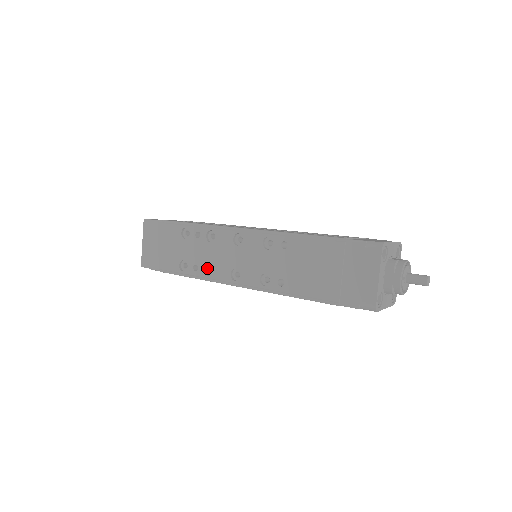
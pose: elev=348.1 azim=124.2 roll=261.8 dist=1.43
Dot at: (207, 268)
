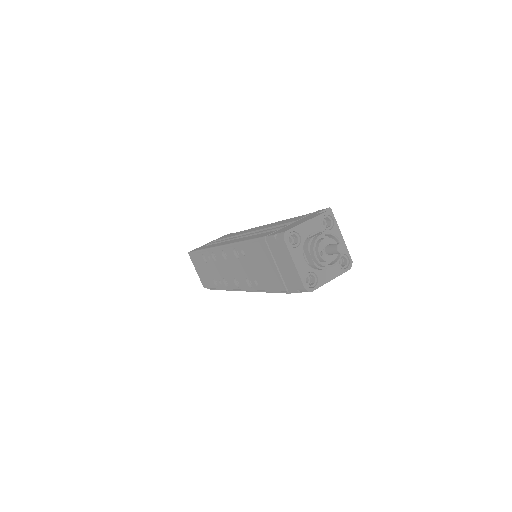
Dot at: (226, 281)
